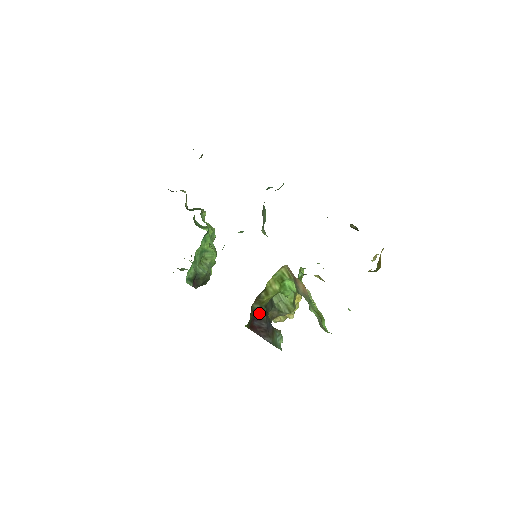
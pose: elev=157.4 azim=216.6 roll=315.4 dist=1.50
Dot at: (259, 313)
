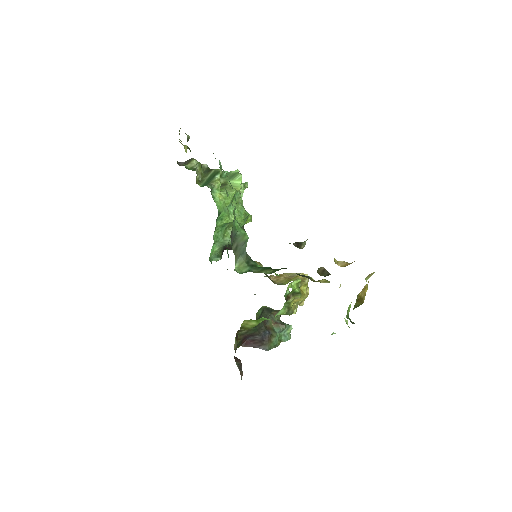
Dot at: (249, 333)
